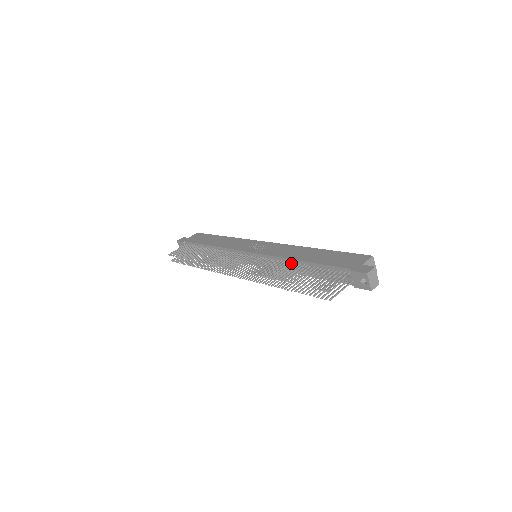
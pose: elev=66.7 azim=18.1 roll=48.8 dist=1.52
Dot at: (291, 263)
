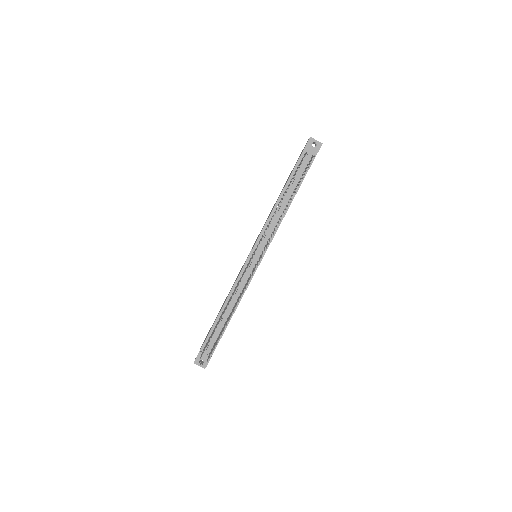
Dot at: occluded
